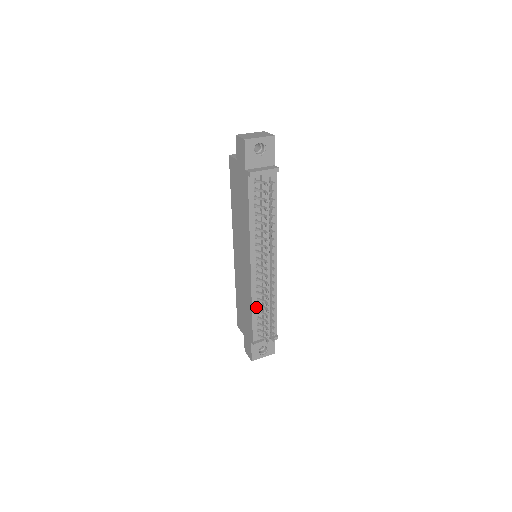
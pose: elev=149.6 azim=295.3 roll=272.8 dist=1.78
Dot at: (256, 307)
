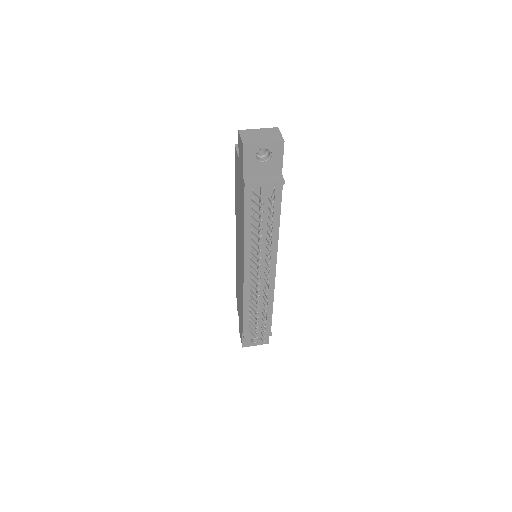
Dot at: (248, 307)
